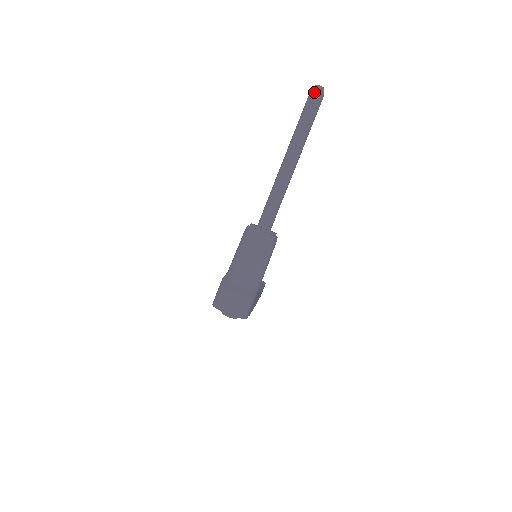
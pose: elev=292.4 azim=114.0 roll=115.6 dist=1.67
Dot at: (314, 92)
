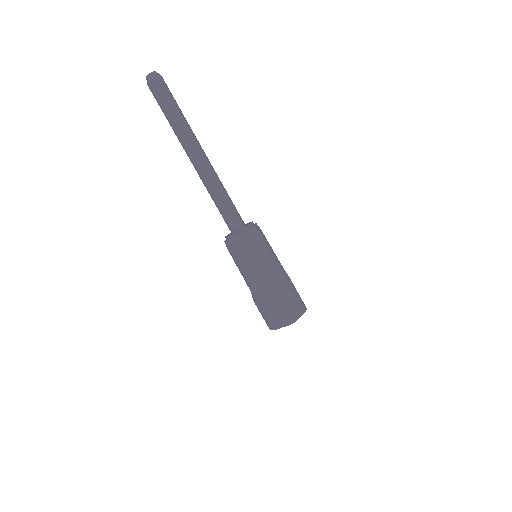
Dot at: (152, 83)
